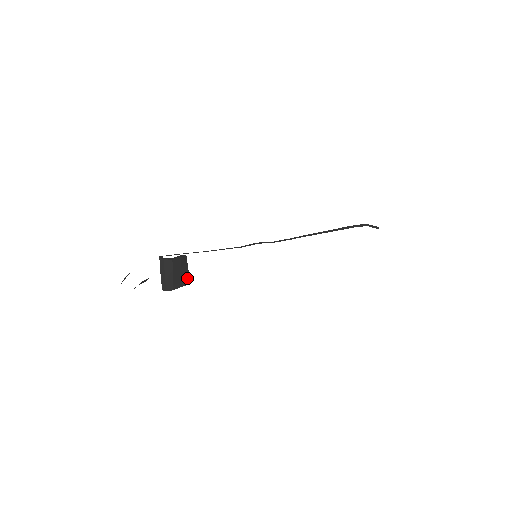
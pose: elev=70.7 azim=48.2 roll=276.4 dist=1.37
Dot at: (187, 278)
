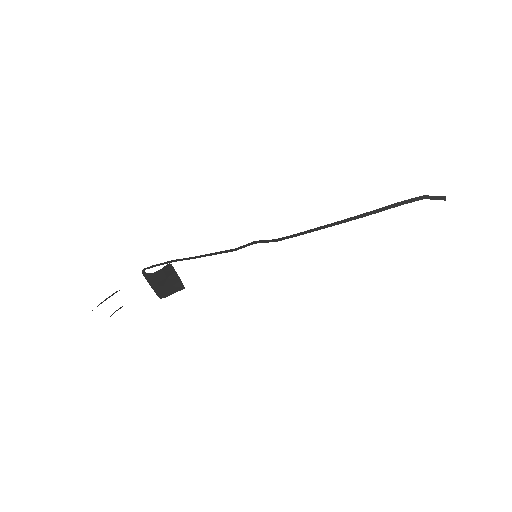
Dot at: (180, 284)
